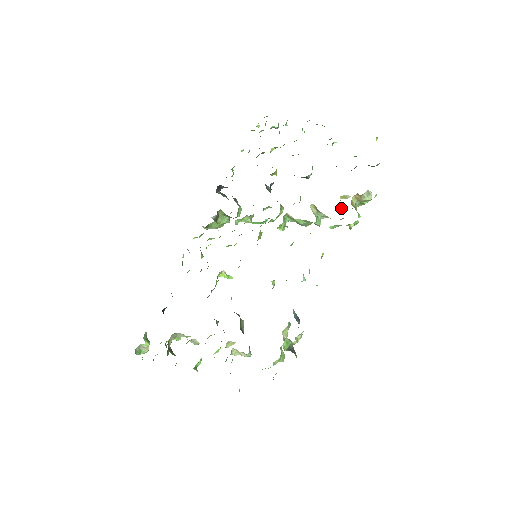
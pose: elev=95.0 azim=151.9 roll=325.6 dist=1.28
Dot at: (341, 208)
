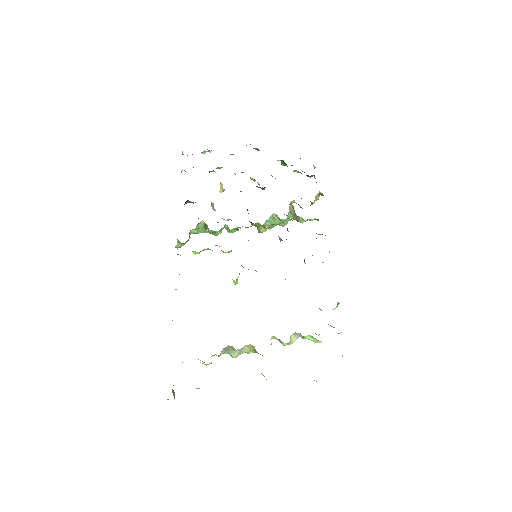
Dot at: occluded
